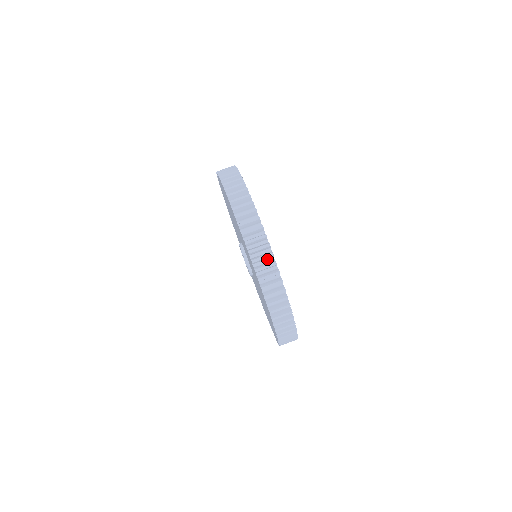
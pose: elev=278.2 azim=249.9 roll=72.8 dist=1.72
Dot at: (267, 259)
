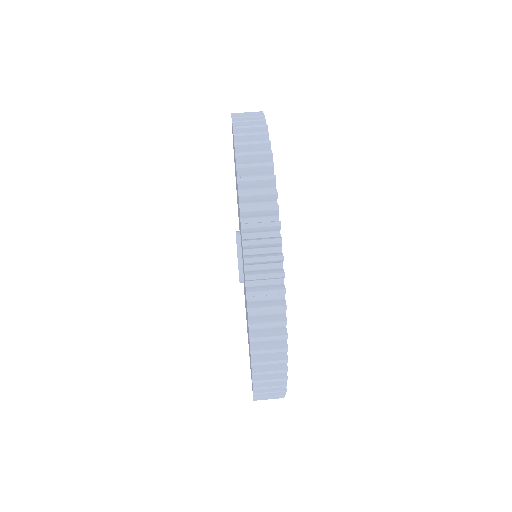
Dot at: (268, 232)
